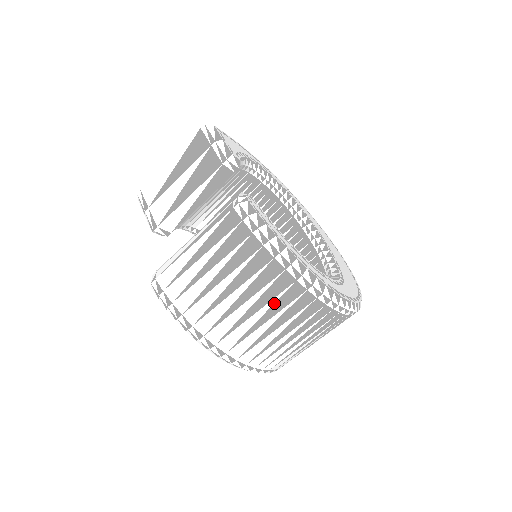
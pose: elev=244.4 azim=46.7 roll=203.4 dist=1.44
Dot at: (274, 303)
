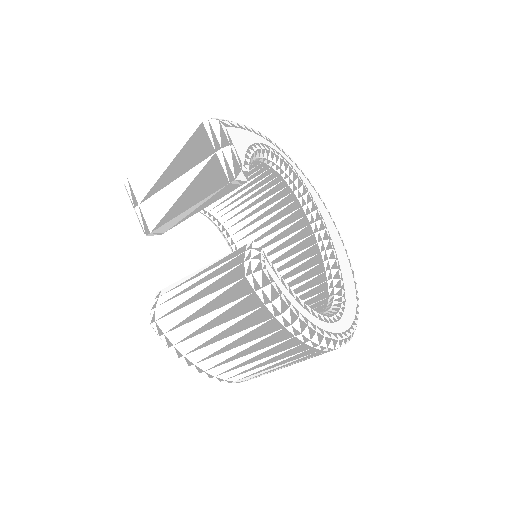
Dot at: (278, 355)
